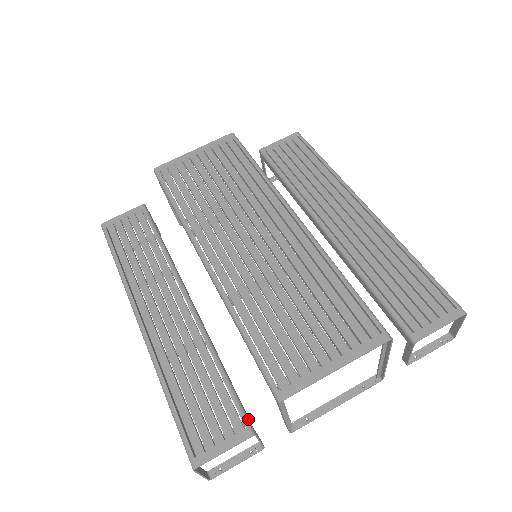
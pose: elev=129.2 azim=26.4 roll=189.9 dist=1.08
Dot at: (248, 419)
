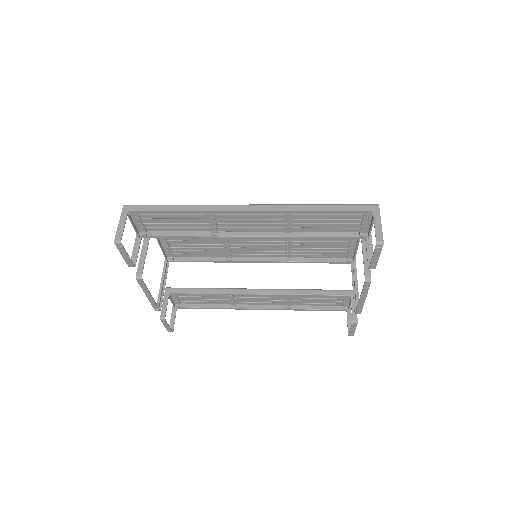
Dot at: (359, 233)
